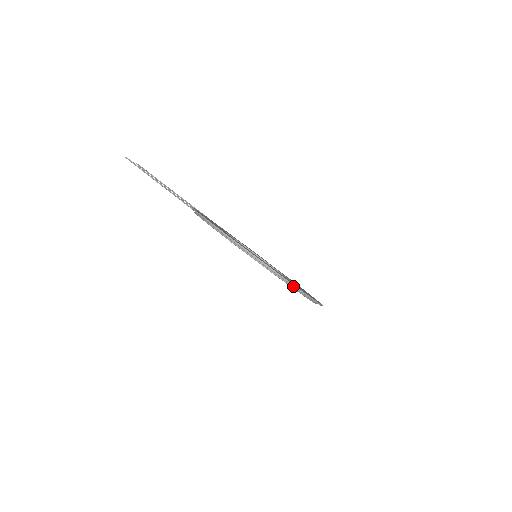
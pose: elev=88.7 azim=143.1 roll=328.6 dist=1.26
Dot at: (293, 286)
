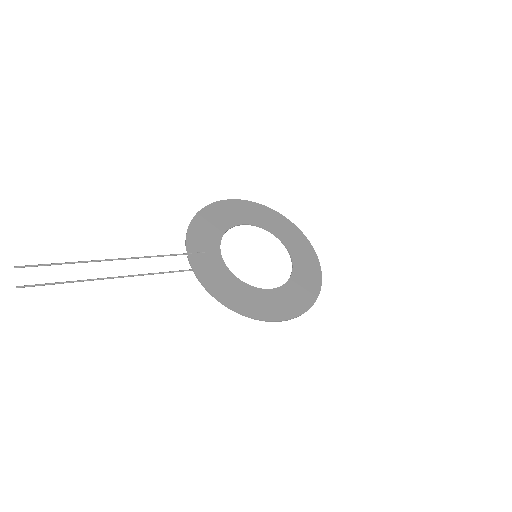
Dot at: (316, 275)
